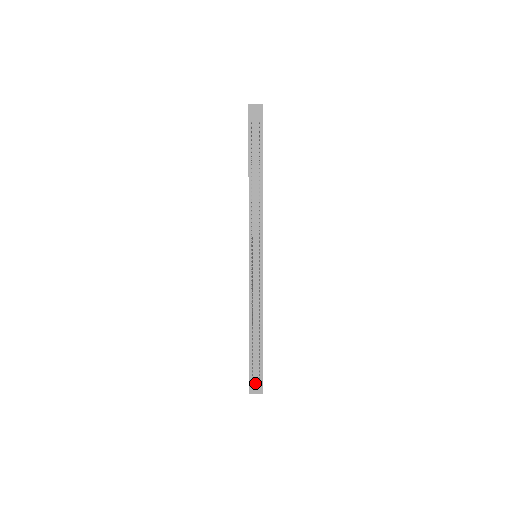
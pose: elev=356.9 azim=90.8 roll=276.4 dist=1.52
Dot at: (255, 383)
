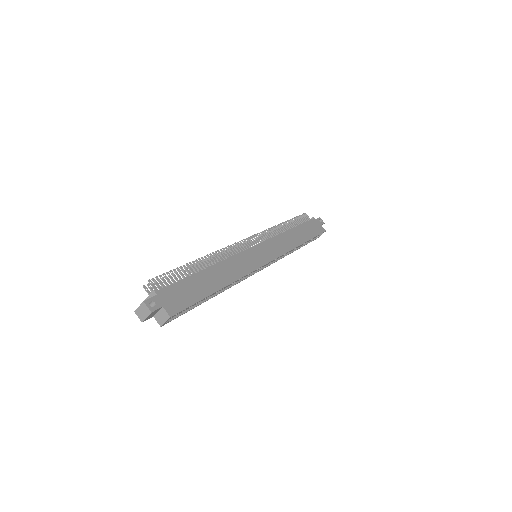
Dot at: (149, 296)
